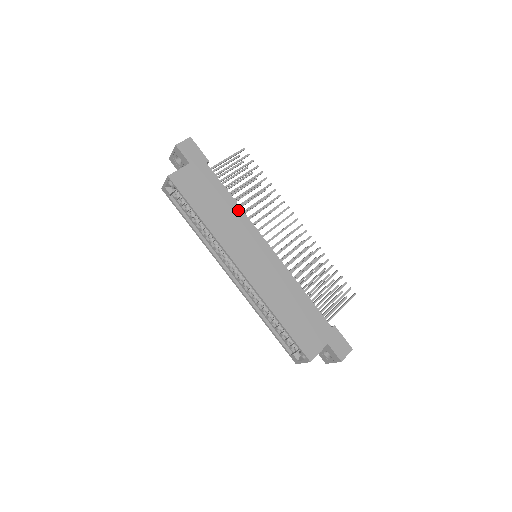
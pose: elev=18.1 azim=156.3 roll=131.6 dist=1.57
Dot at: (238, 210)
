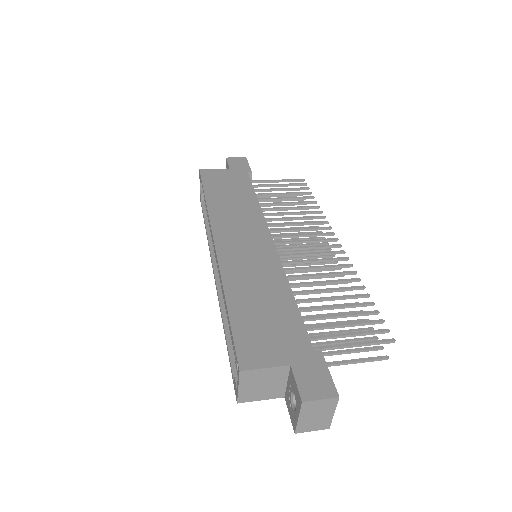
Dot at: (255, 205)
